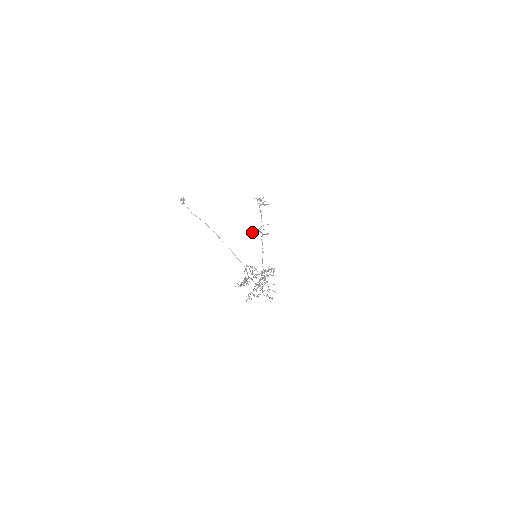
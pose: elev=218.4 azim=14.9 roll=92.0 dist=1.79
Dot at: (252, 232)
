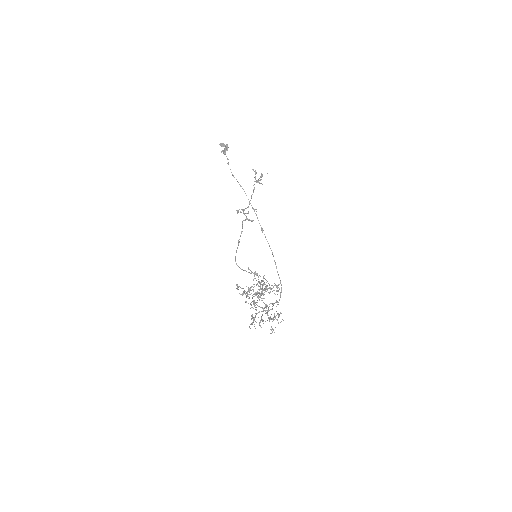
Dot at: occluded
